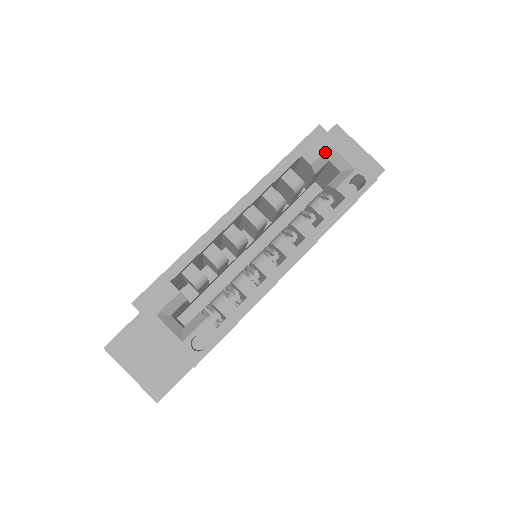
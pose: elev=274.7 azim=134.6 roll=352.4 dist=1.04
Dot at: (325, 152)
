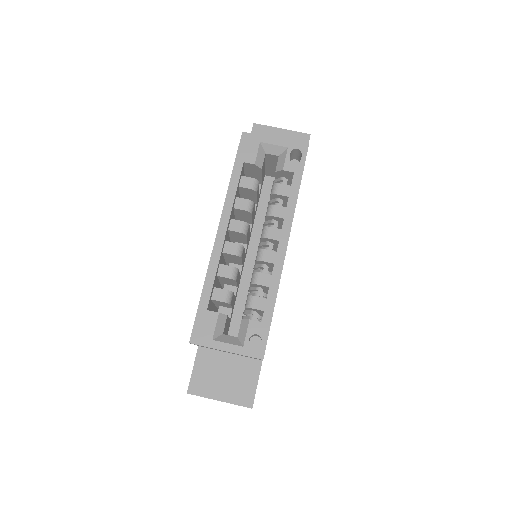
Dot at: (259, 149)
